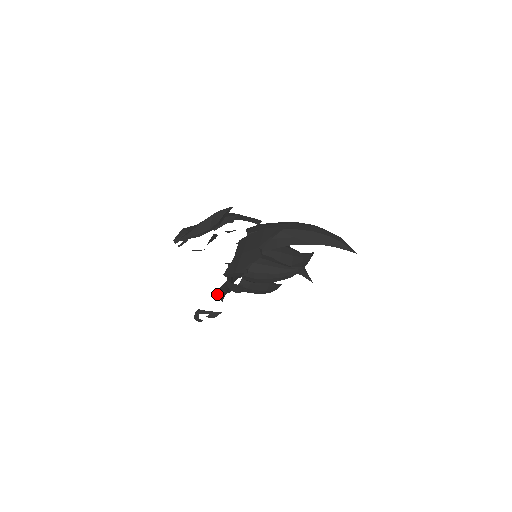
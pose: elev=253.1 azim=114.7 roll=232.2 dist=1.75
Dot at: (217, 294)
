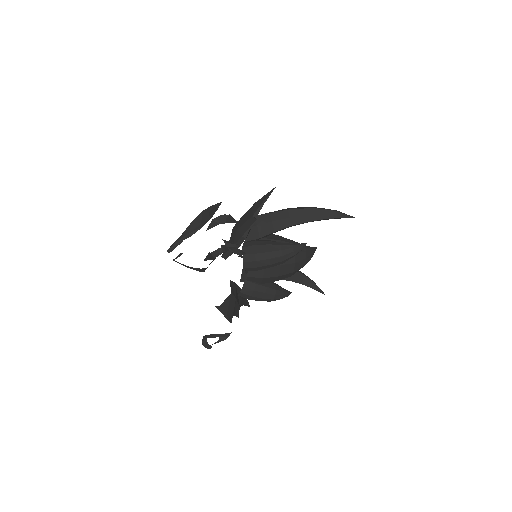
Dot at: (215, 254)
